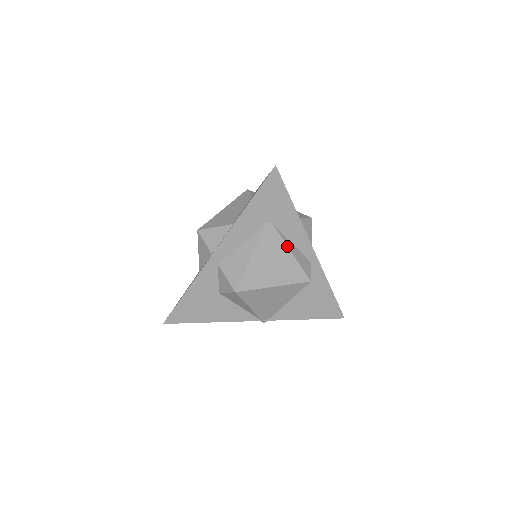
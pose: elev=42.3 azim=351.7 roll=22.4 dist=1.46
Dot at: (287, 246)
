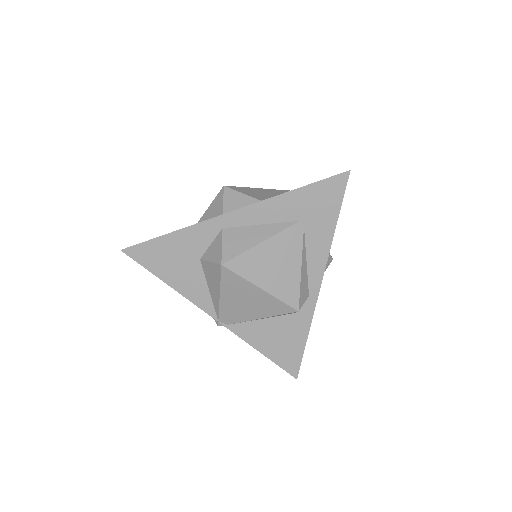
Dot at: (302, 259)
